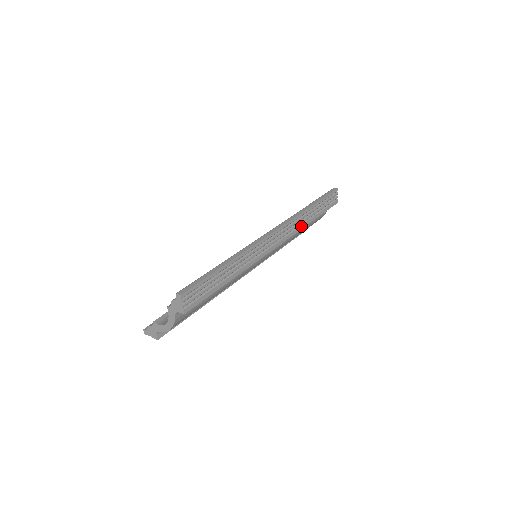
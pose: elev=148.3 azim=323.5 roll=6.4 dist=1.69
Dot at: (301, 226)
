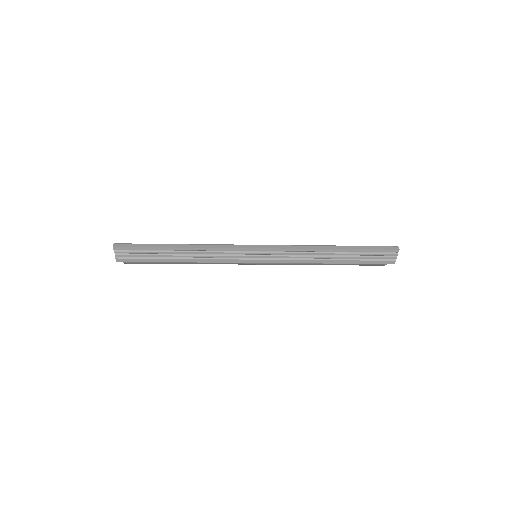
Dot at: (309, 260)
